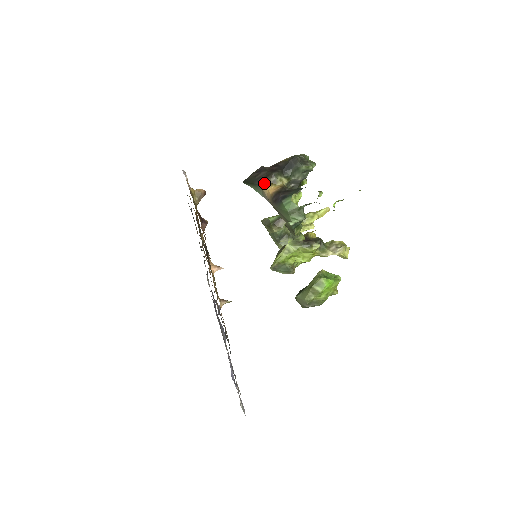
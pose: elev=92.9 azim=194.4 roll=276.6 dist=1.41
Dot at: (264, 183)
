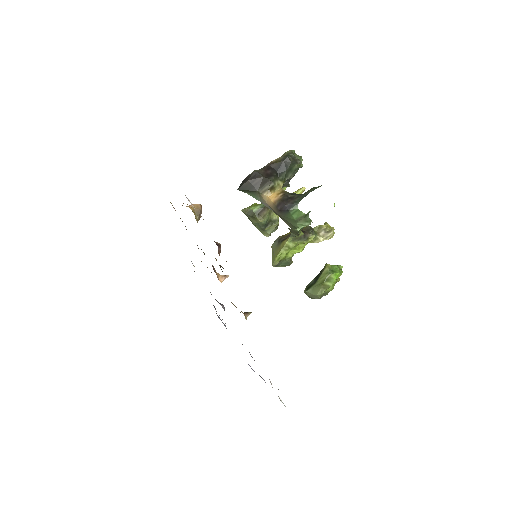
Dot at: (262, 190)
